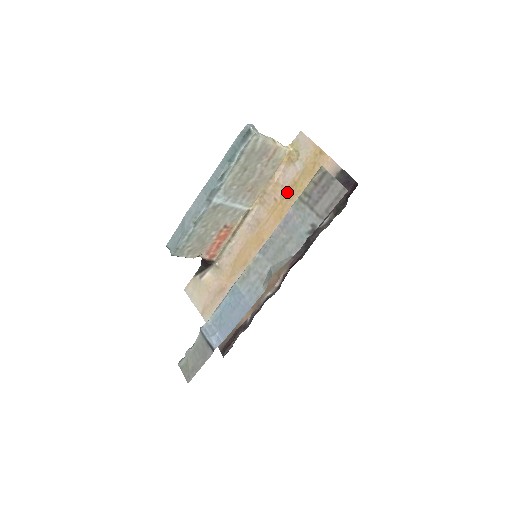
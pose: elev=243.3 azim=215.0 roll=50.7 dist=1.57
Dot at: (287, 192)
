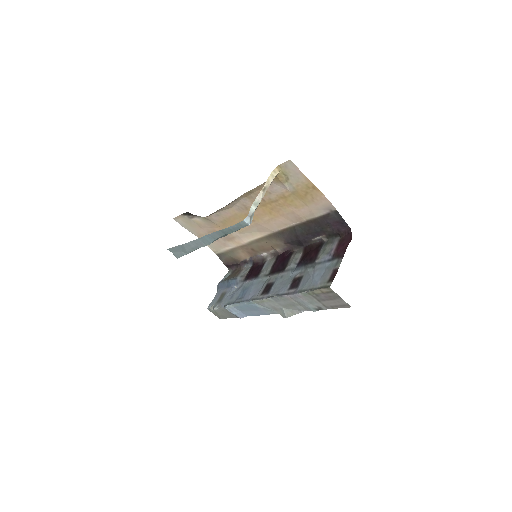
Dot at: (276, 200)
